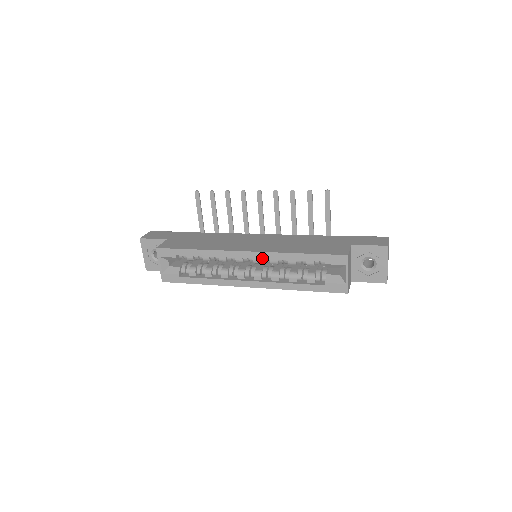
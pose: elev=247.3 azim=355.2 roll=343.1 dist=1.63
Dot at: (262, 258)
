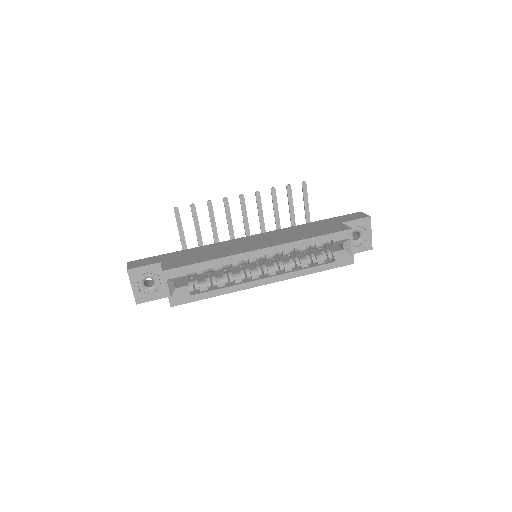
Dot at: (277, 251)
